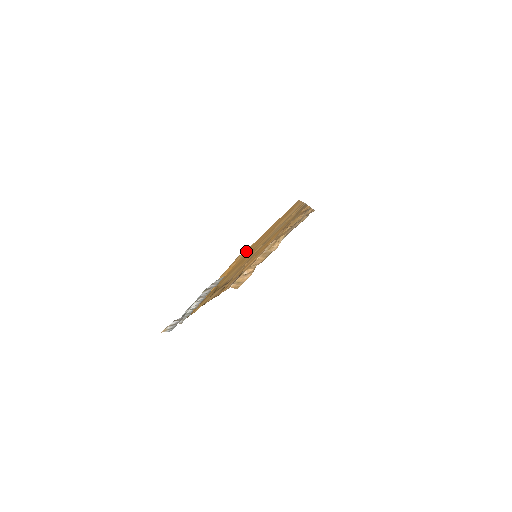
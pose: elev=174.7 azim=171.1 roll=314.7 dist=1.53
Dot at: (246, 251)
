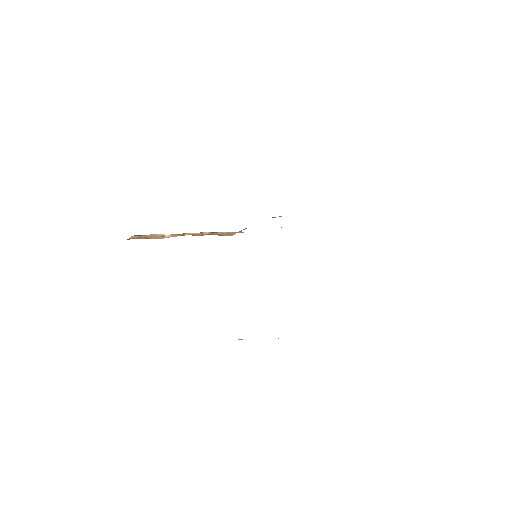
Dot at: occluded
